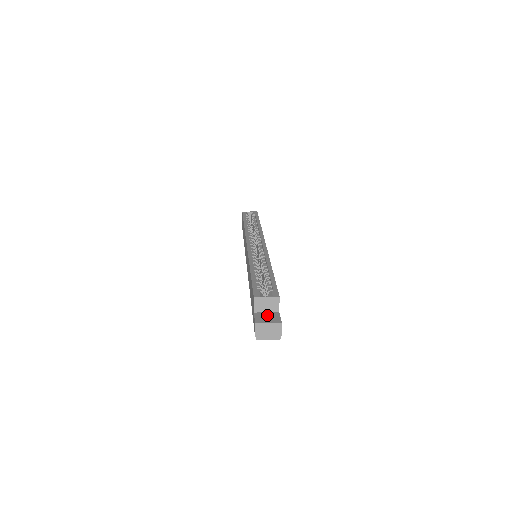
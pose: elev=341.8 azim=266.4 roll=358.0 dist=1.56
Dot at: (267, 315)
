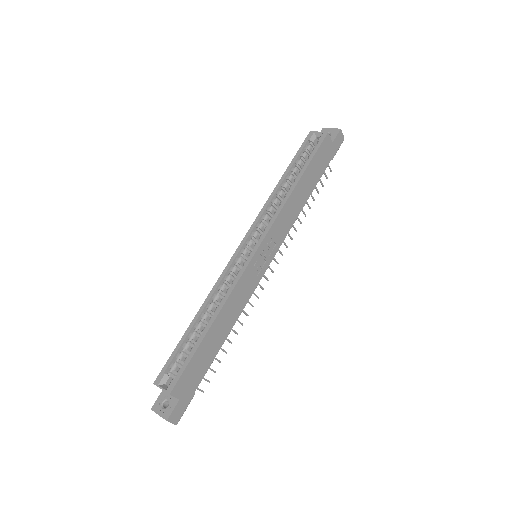
Dot at: (168, 400)
